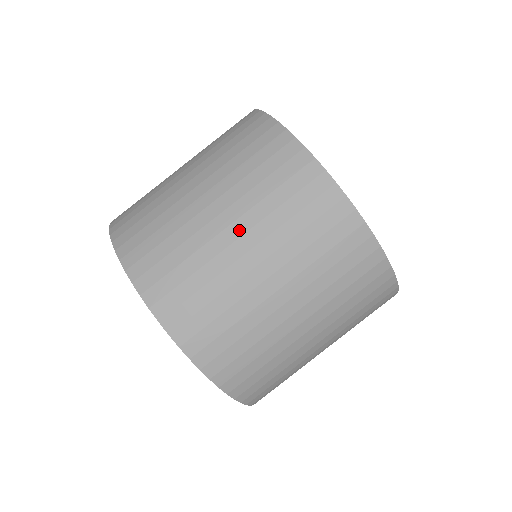
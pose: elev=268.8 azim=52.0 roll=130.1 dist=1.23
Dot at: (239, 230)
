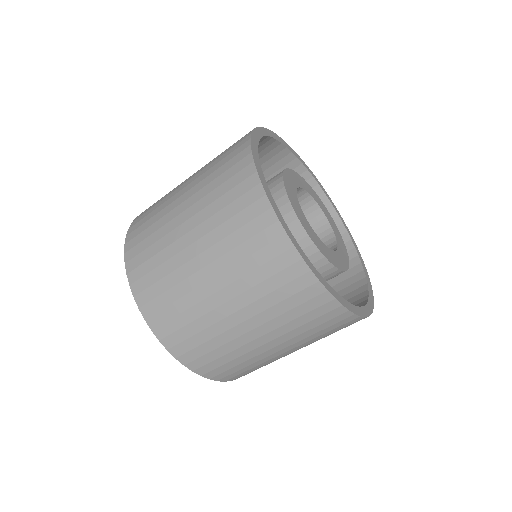
Dot at: (235, 307)
